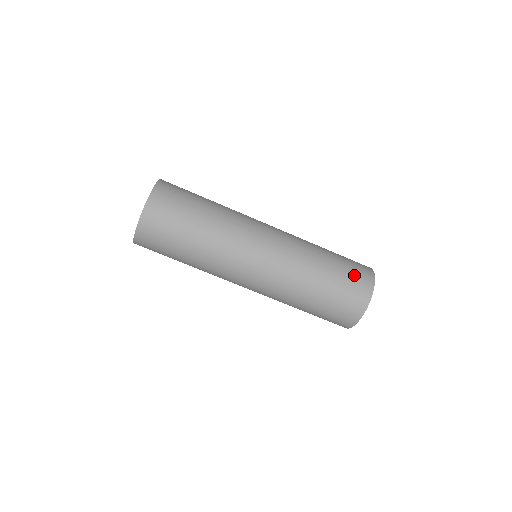
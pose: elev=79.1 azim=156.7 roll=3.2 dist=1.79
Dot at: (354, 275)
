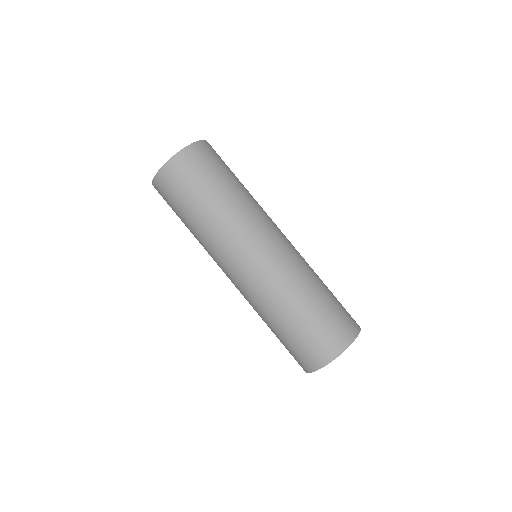
Dot at: (342, 316)
